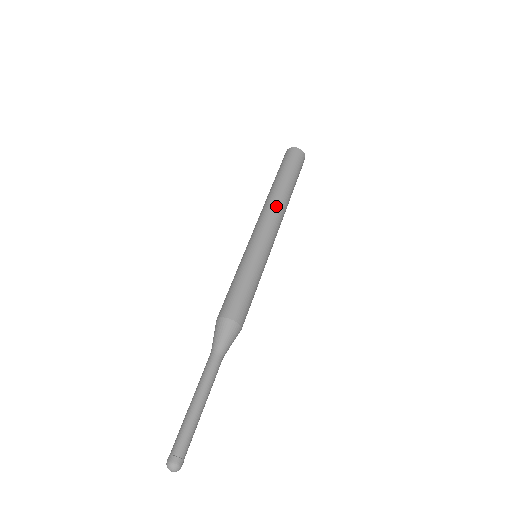
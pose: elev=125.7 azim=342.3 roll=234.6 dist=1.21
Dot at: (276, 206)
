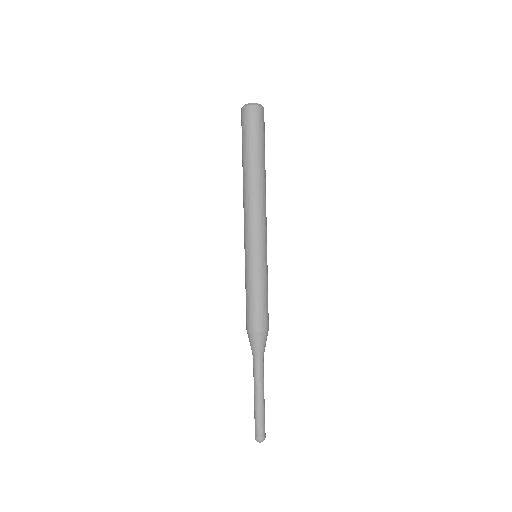
Dot at: (264, 199)
